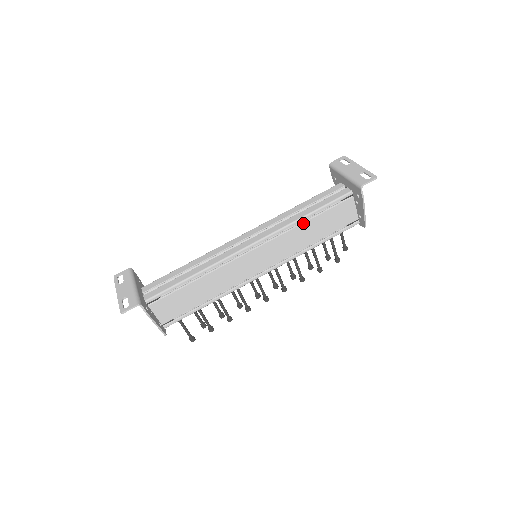
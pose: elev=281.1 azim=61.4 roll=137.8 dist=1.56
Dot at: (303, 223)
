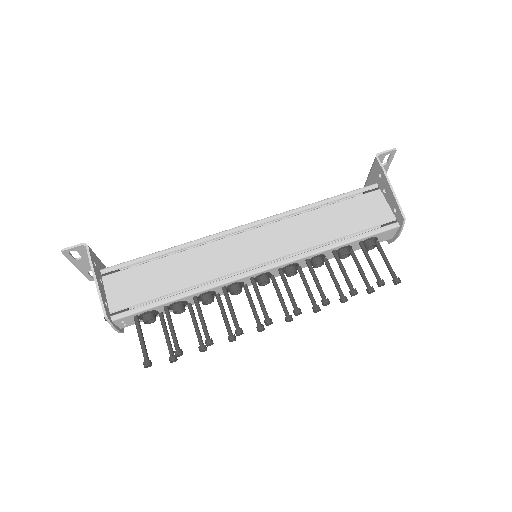
Dot at: (314, 210)
